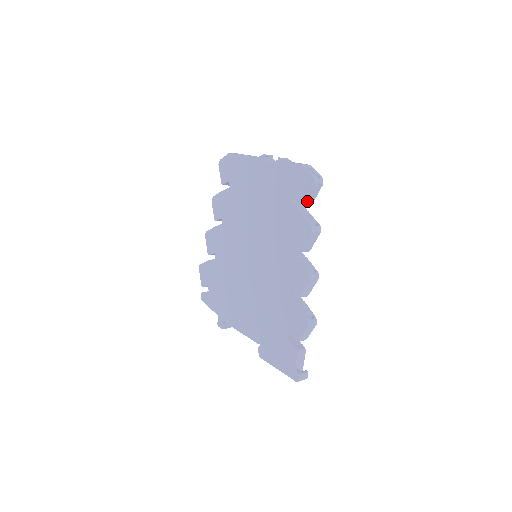
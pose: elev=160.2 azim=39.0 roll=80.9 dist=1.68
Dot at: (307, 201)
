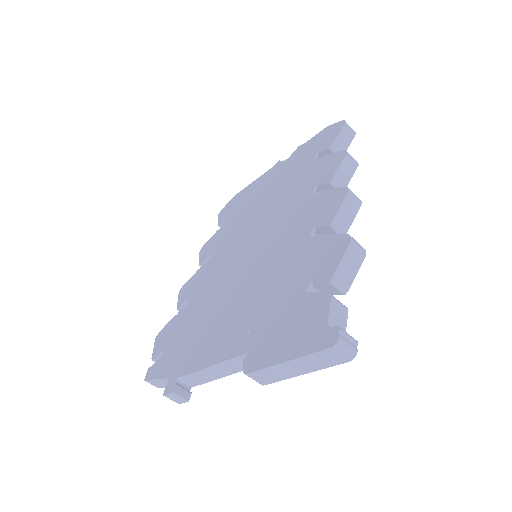
Dot at: (336, 146)
